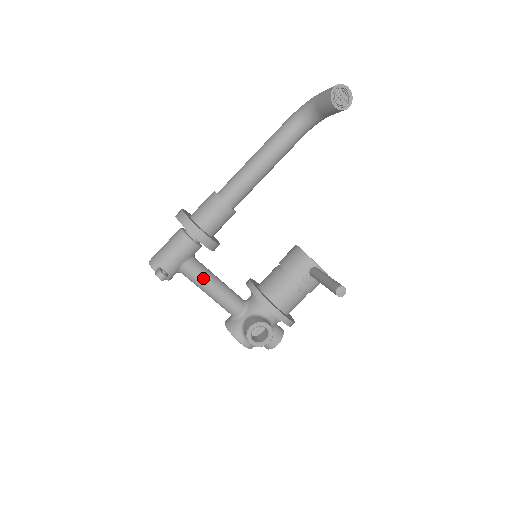
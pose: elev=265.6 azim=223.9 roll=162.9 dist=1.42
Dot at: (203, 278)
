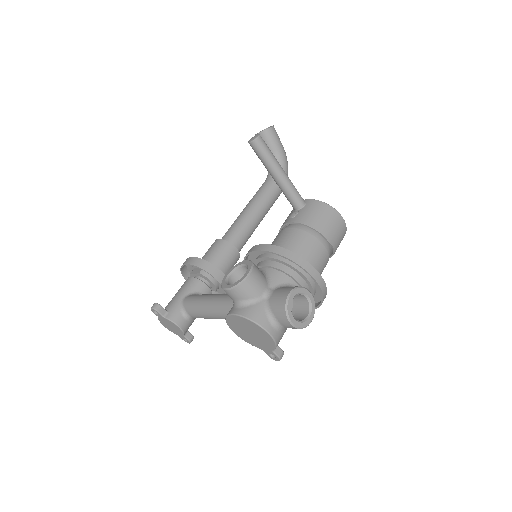
Dot at: (201, 297)
